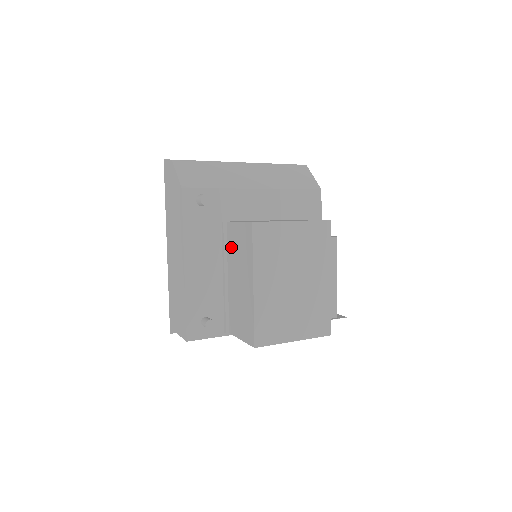
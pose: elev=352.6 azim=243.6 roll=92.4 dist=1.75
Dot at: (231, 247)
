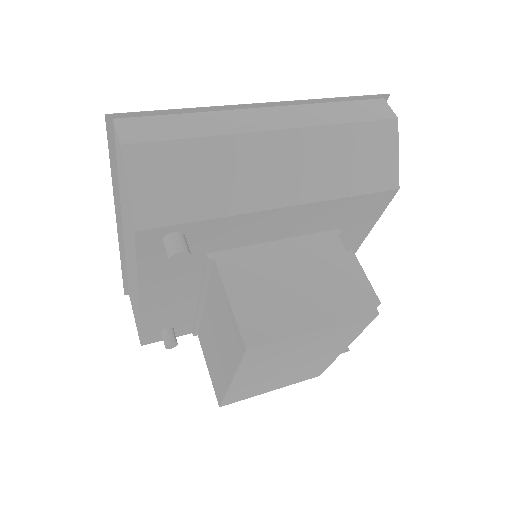
Dot at: (214, 294)
